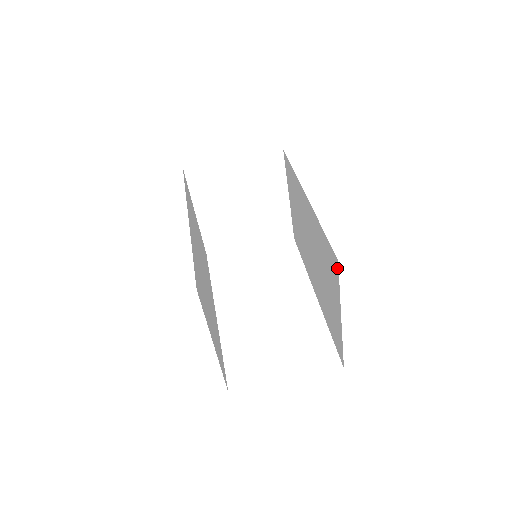
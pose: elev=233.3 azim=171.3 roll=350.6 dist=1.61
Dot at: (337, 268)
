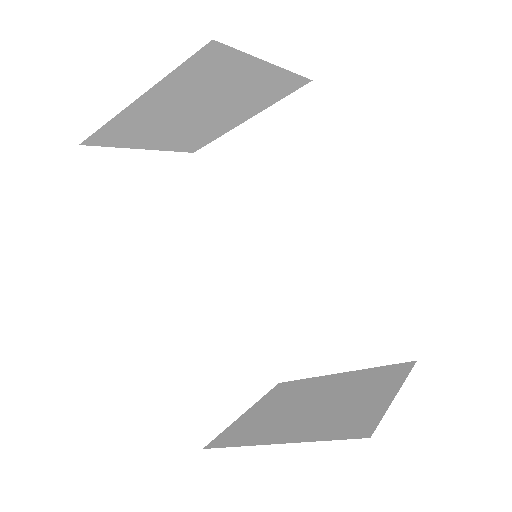
Dot at: (402, 358)
